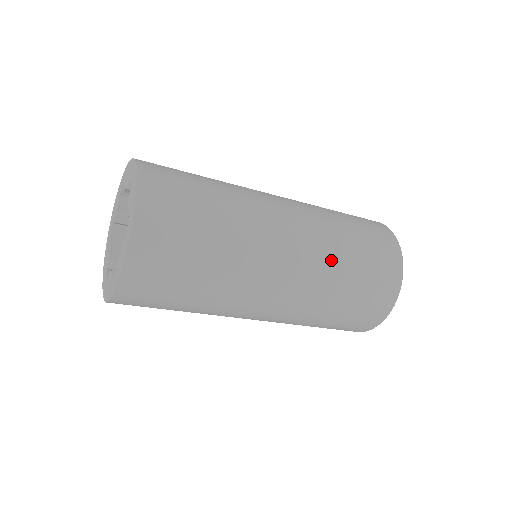
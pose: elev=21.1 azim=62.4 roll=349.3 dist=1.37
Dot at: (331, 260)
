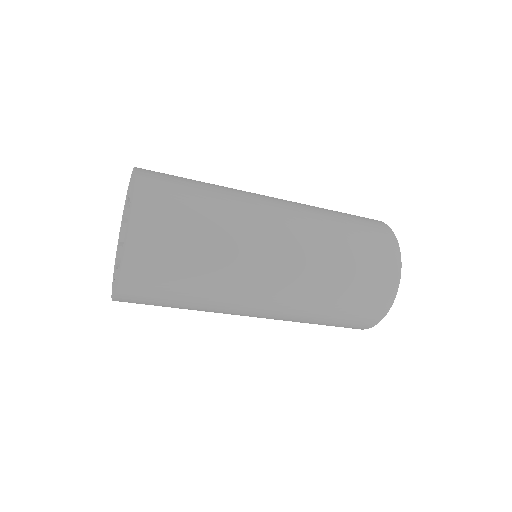
Dot at: (324, 232)
